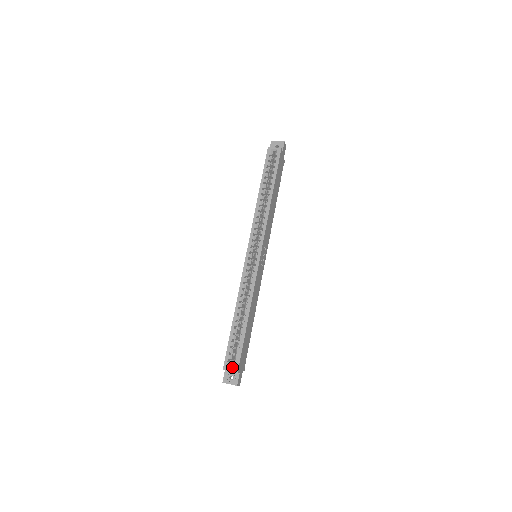
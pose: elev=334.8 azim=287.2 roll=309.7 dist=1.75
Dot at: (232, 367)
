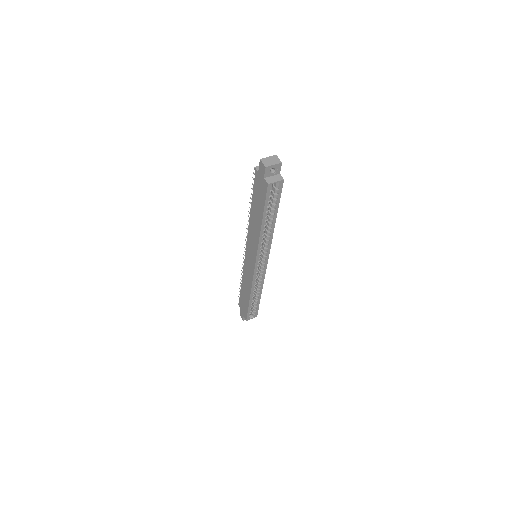
Dot at: occluded
